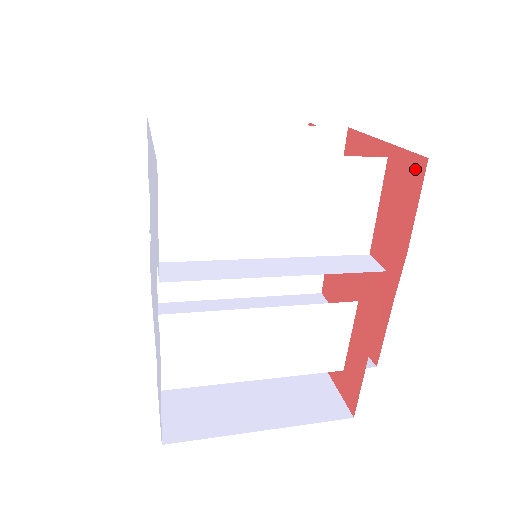
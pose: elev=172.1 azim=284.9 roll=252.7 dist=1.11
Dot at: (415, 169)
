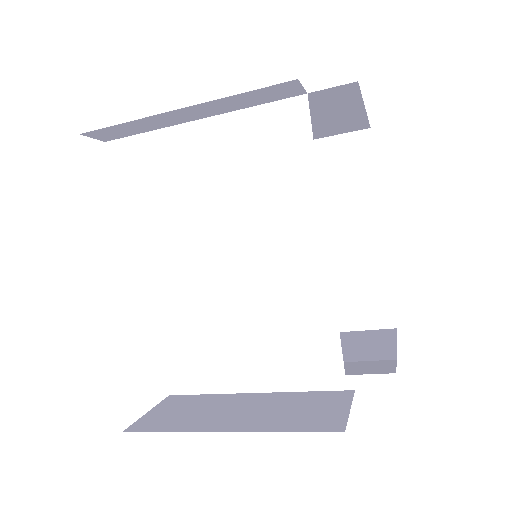
Dot at: occluded
